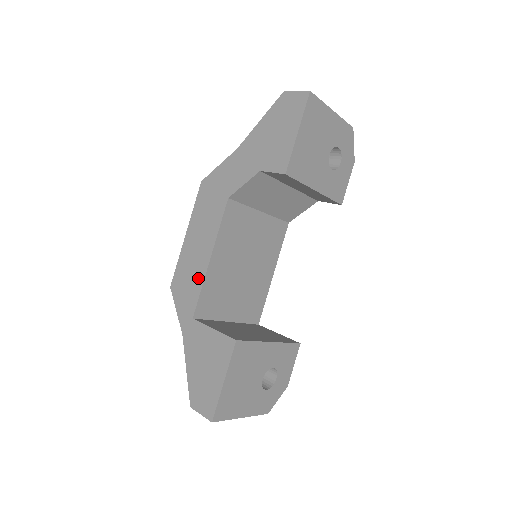
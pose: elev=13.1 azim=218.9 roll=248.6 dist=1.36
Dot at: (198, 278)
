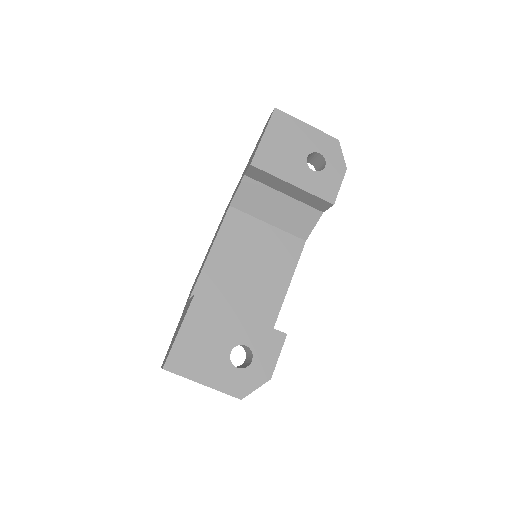
Dot at: occluded
